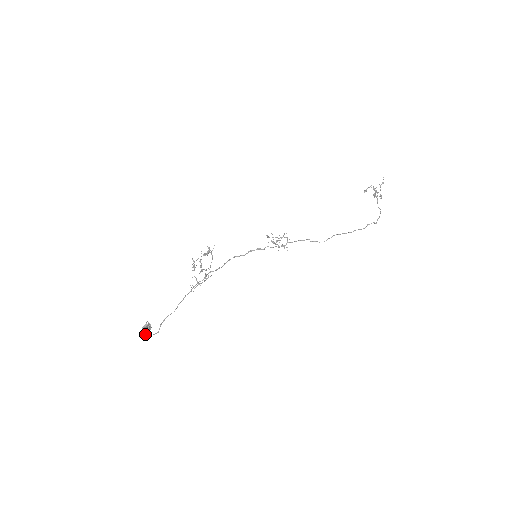
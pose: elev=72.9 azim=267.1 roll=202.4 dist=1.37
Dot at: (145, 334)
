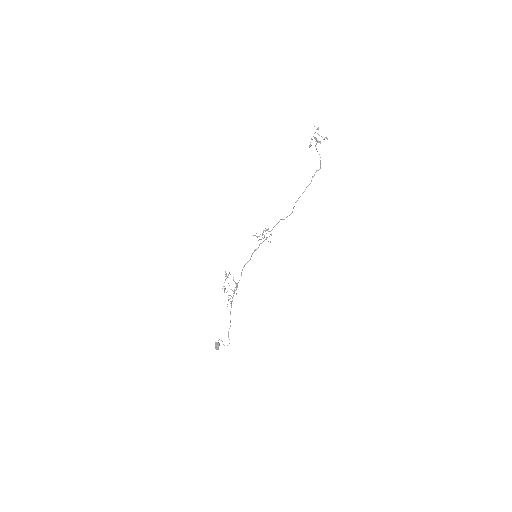
Dot at: (218, 349)
